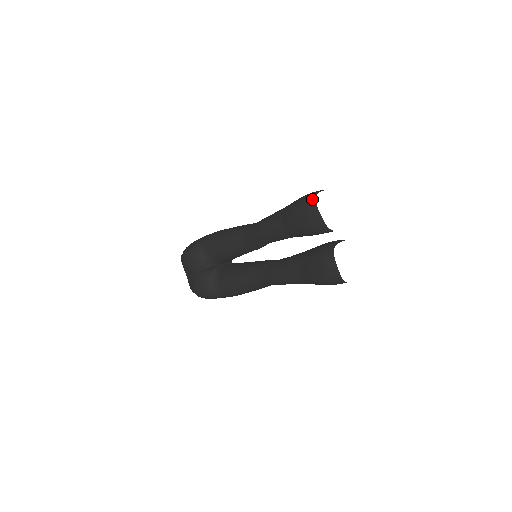
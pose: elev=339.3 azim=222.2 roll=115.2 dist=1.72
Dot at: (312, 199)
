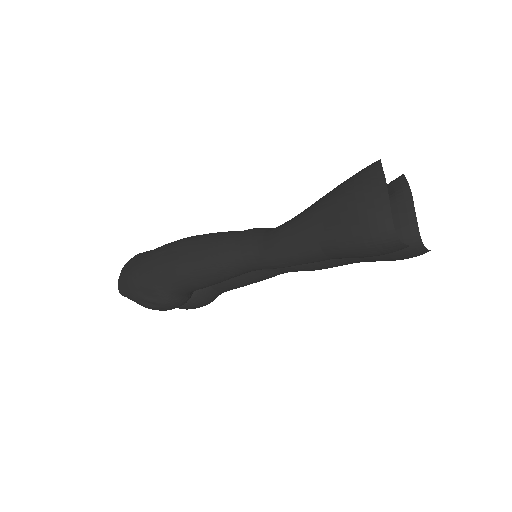
Dot at: (393, 242)
